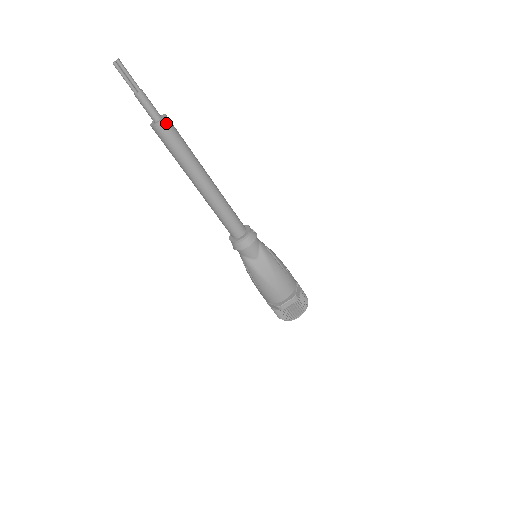
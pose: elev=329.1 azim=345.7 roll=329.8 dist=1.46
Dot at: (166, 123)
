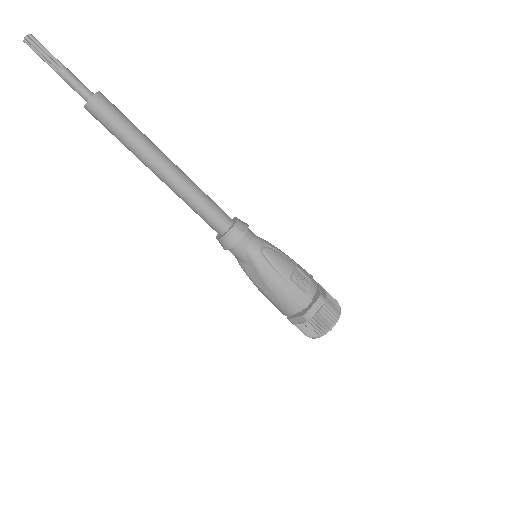
Dot at: (93, 105)
